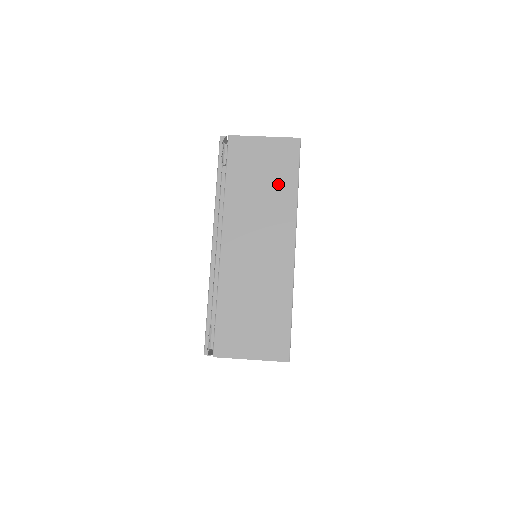
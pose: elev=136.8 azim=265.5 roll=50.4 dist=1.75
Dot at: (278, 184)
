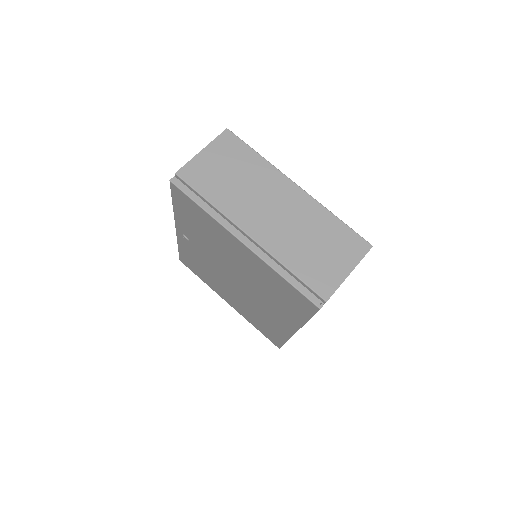
Dot at: occluded
